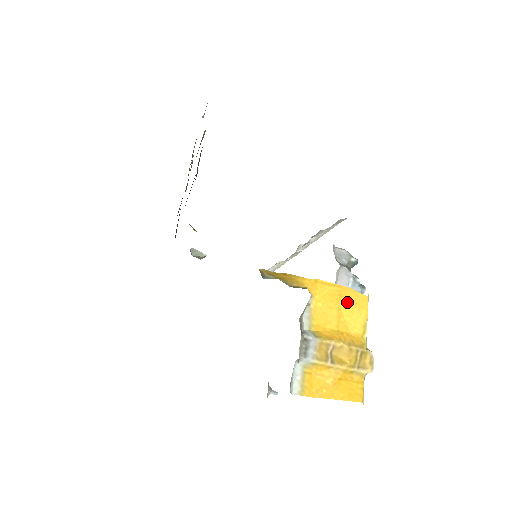
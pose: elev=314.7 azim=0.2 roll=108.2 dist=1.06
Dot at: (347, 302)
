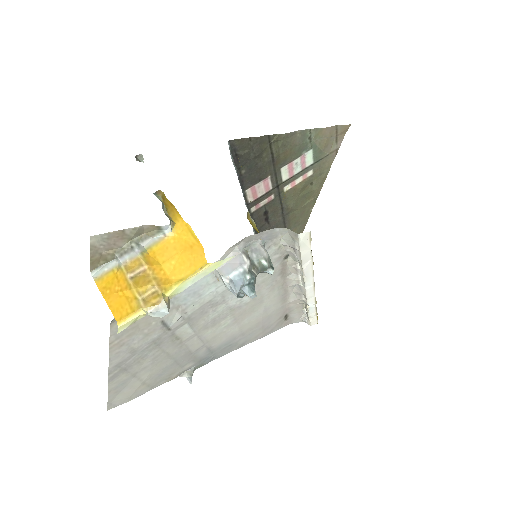
Dot at: (189, 254)
